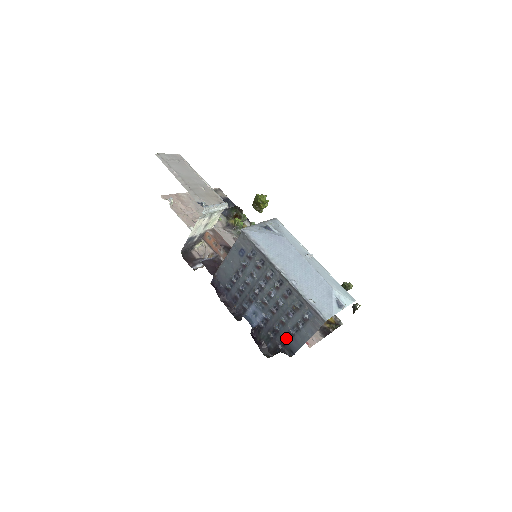
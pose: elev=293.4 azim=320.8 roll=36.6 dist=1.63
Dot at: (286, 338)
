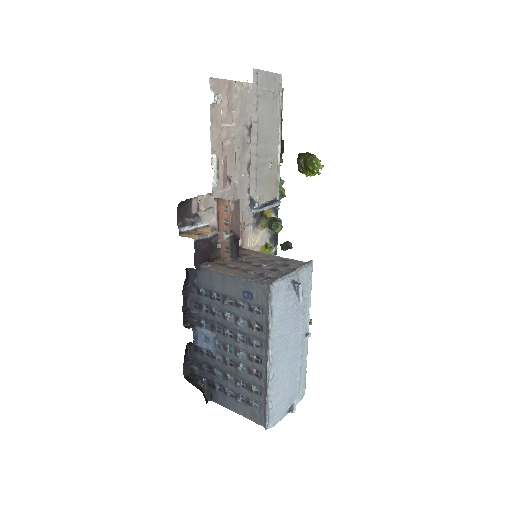
Dot at: (217, 386)
